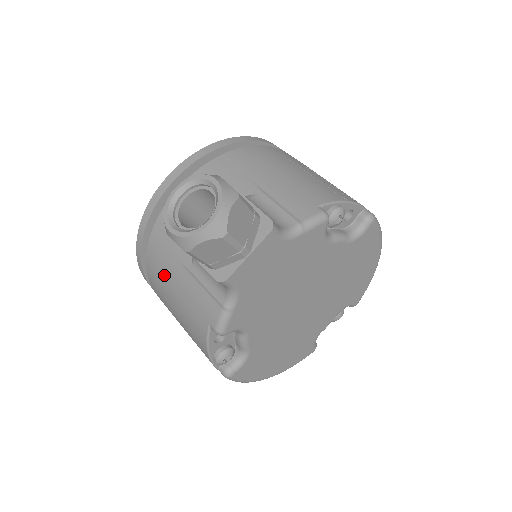
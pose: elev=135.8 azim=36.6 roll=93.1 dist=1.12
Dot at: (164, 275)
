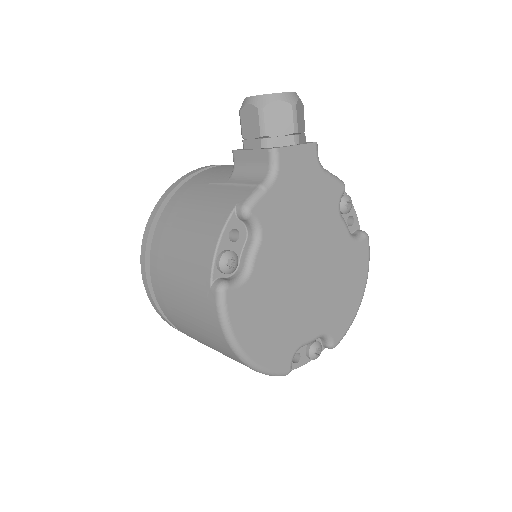
Dot at: (188, 201)
